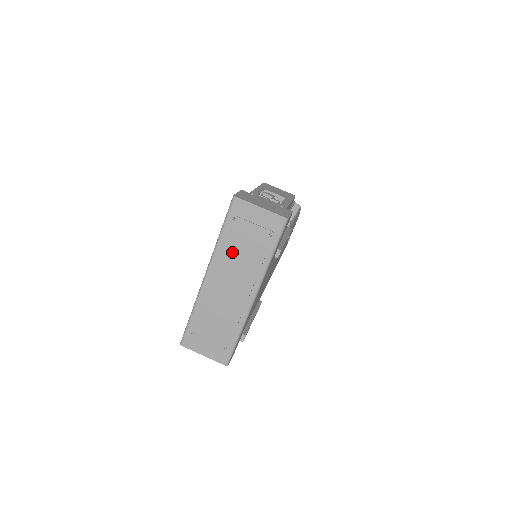
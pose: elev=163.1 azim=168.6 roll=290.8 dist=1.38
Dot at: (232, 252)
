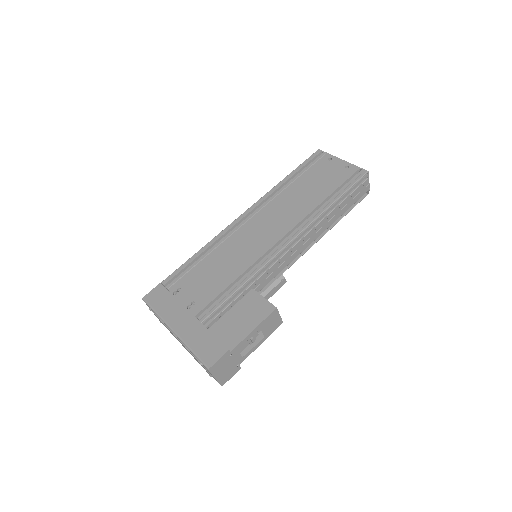
Dot at: (190, 353)
